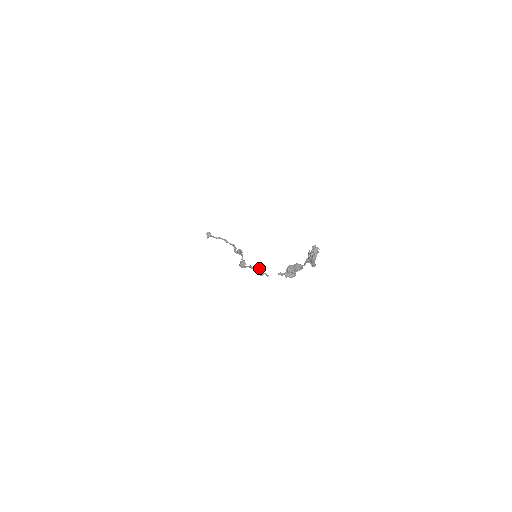
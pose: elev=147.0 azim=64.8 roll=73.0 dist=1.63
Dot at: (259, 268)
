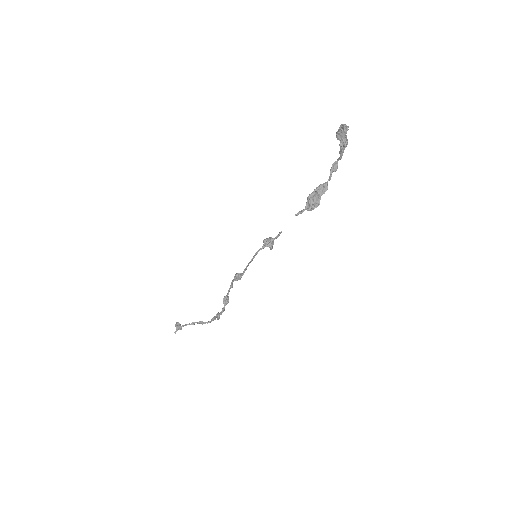
Dot at: (267, 238)
